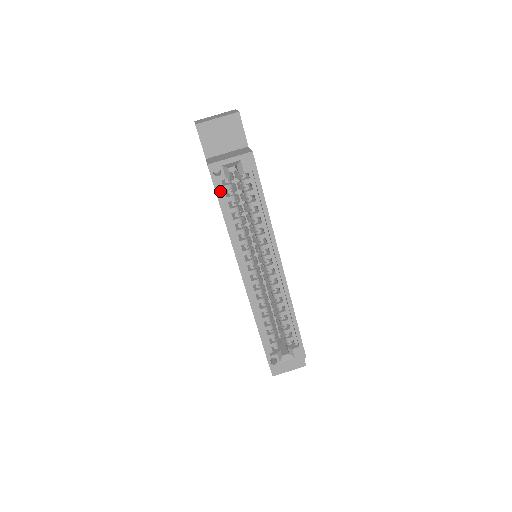
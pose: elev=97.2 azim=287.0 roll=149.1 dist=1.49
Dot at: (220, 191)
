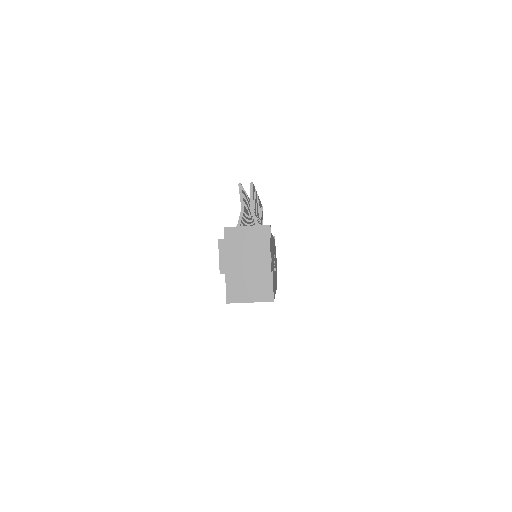
Dot at: occluded
